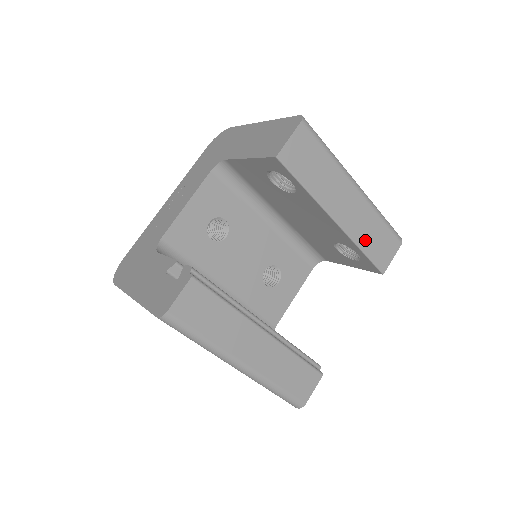
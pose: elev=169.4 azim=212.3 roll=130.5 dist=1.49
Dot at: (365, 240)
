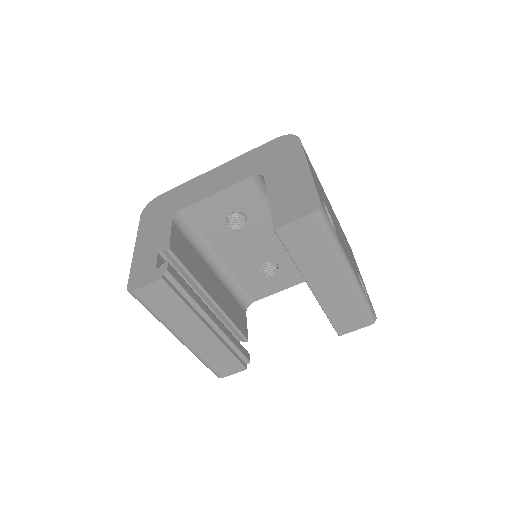
Dot at: (334, 310)
